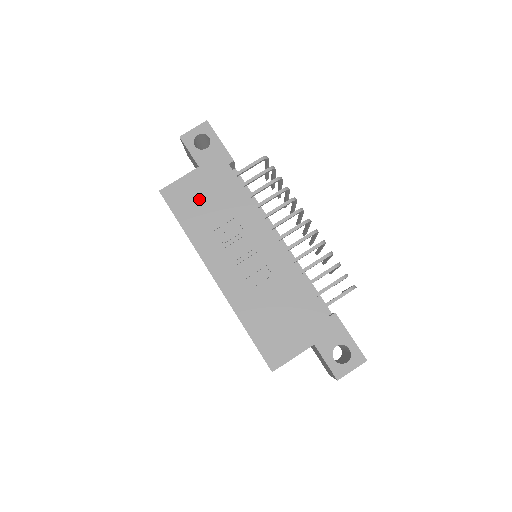
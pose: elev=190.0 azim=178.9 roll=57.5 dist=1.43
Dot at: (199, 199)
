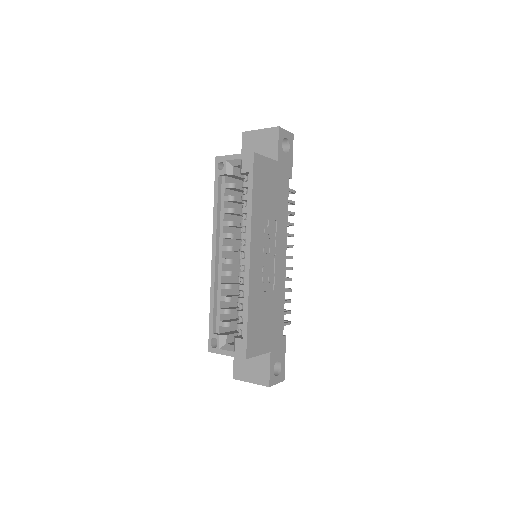
Dot at: (268, 185)
